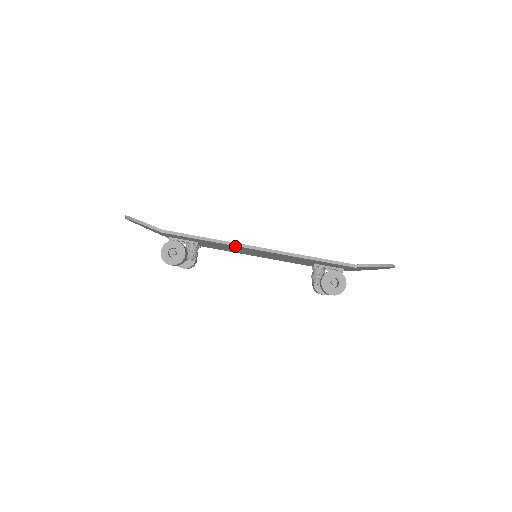
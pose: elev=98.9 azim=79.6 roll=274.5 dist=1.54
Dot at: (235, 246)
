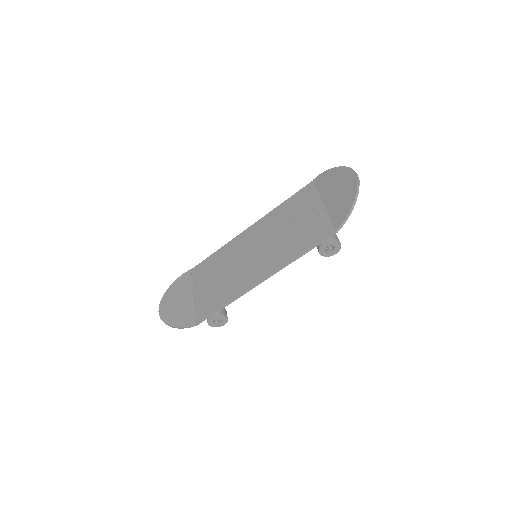
Dot at: (246, 289)
